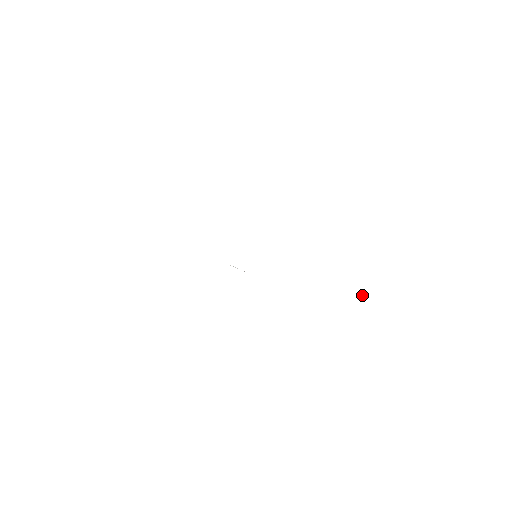
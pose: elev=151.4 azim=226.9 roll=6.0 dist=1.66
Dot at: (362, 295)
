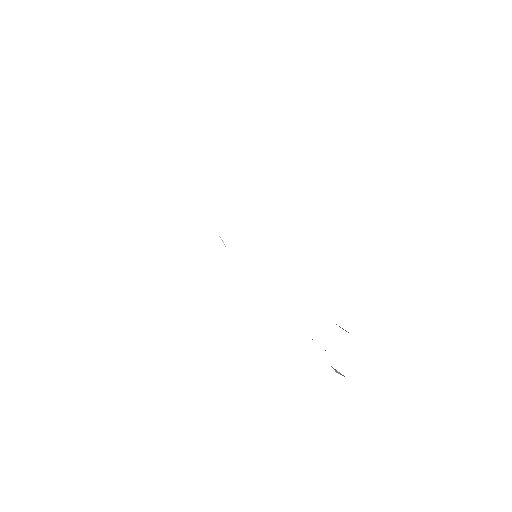
Dot at: (336, 370)
